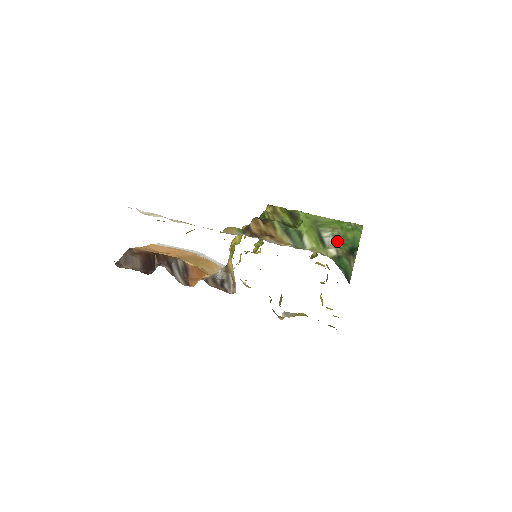
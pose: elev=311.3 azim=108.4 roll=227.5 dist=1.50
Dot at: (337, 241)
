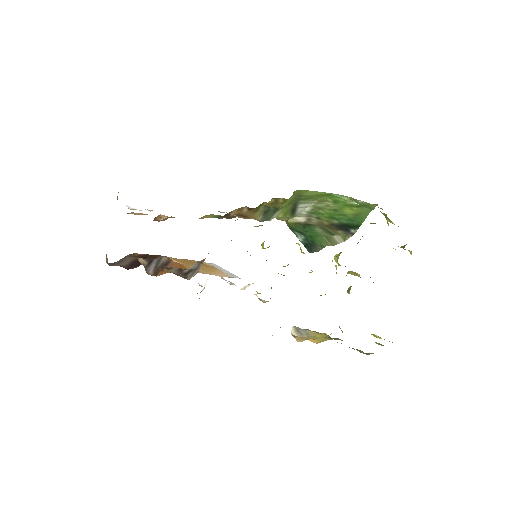
Dot at: (318, 212)
